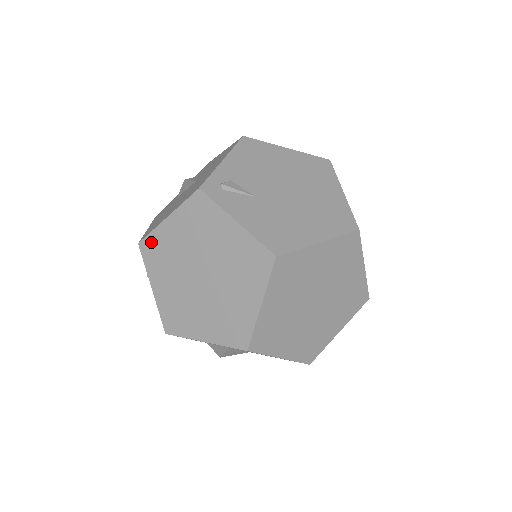
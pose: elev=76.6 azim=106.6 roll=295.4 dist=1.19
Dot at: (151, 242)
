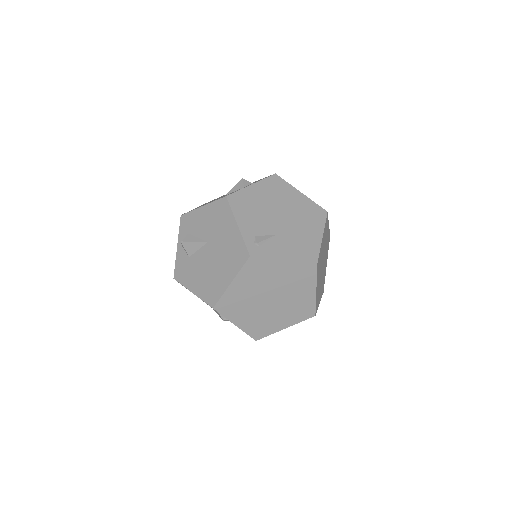
Dot at: (224, 302)
